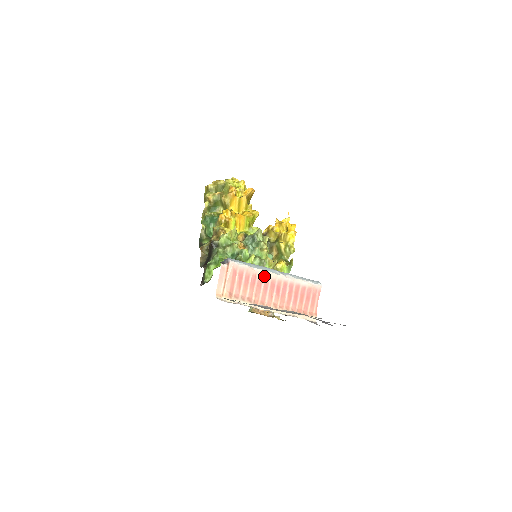
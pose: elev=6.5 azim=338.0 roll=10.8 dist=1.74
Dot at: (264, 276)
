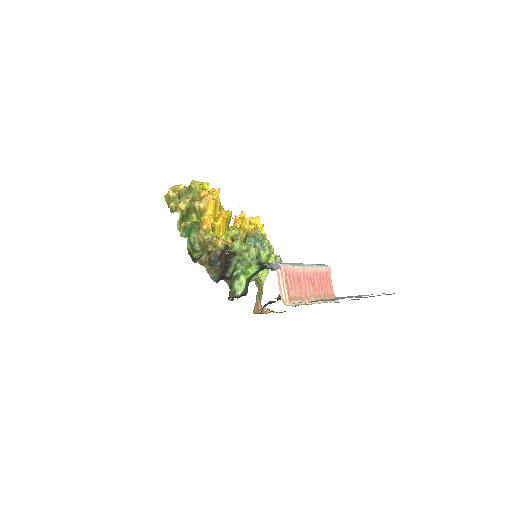
Dot at: (302, 271)
